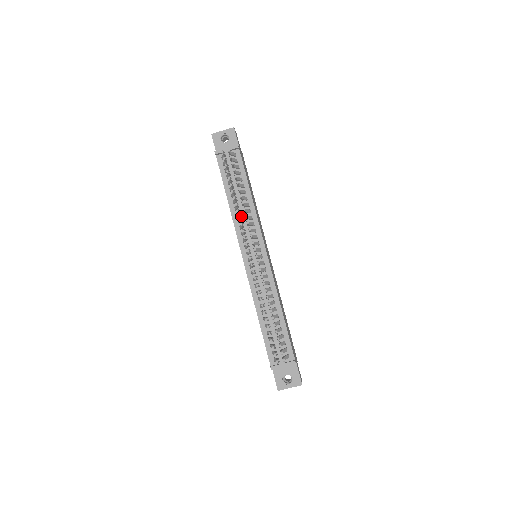
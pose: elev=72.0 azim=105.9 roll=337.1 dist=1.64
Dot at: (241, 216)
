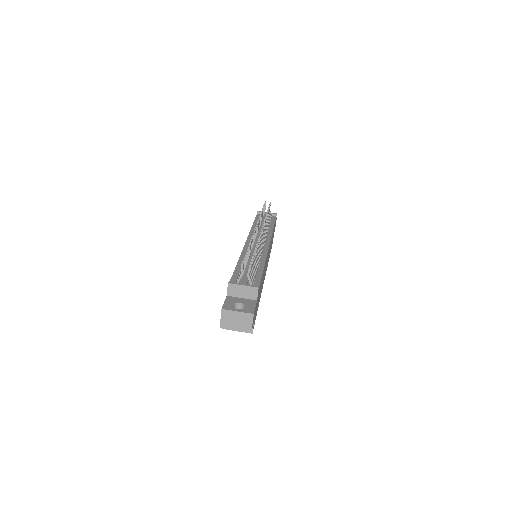
Dot at: occluded
